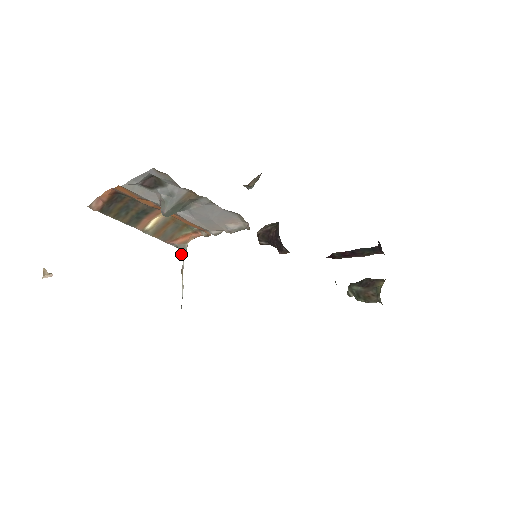
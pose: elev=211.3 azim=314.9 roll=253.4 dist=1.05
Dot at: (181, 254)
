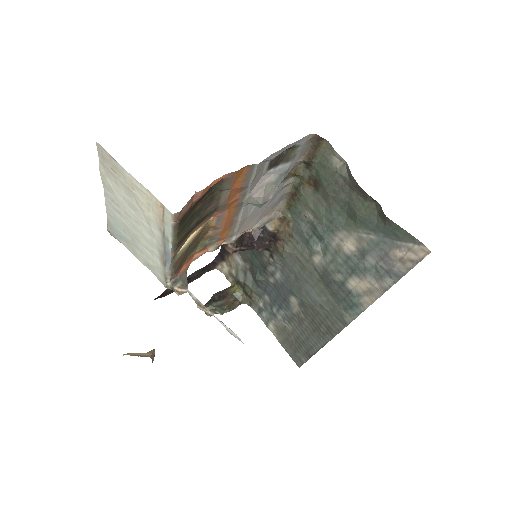
Dot at: (184, 287)
